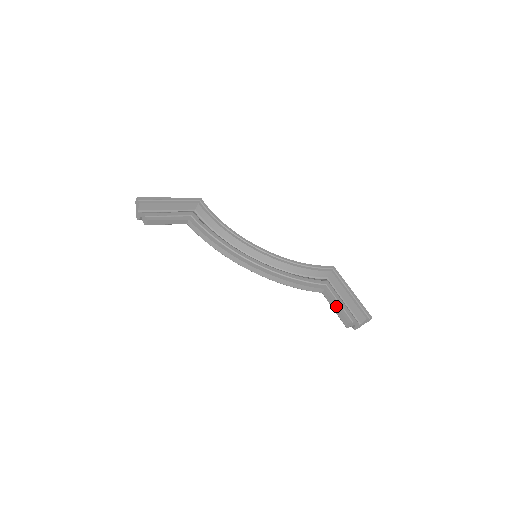
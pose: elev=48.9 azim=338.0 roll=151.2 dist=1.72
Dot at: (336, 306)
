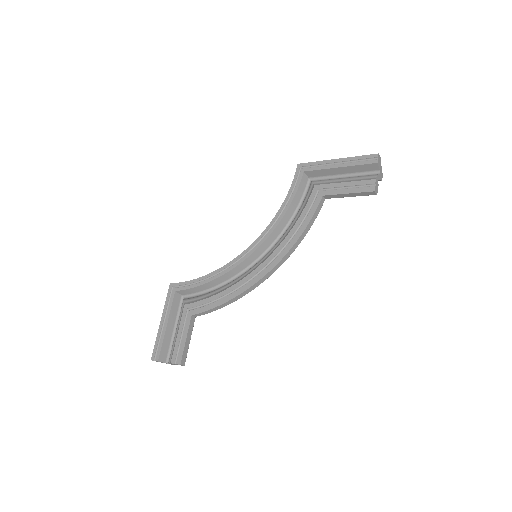
Dot at: (348, 194)
